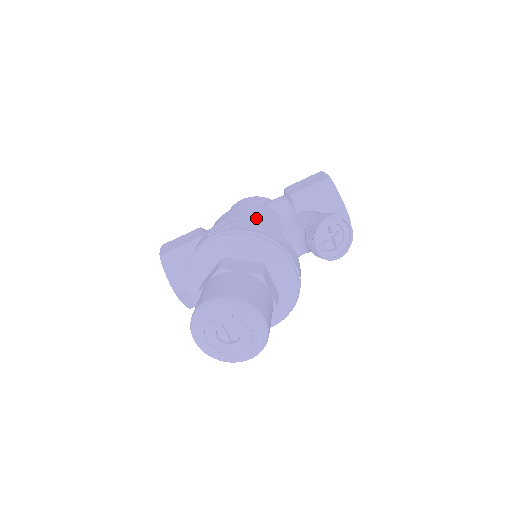
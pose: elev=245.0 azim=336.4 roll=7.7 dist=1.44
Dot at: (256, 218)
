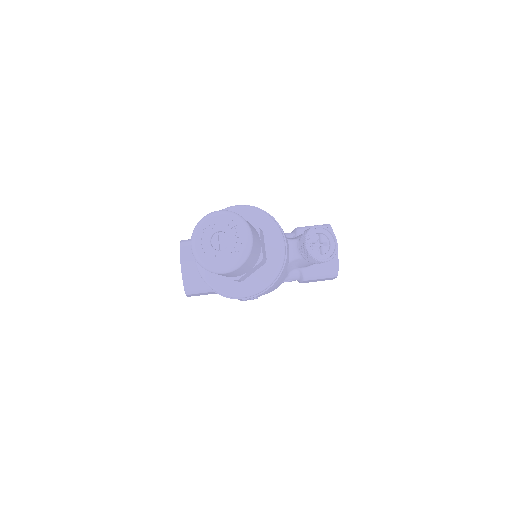
Dot at: occluded
